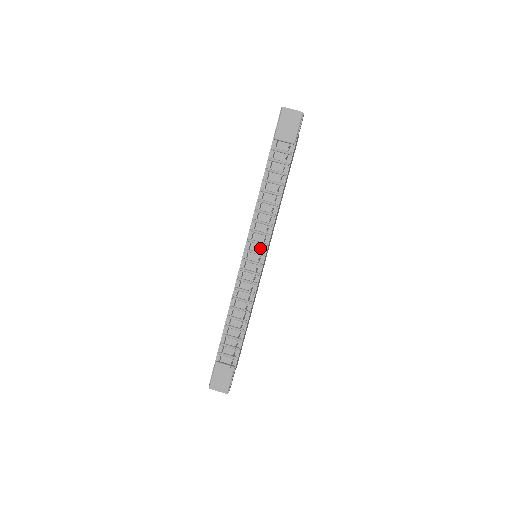
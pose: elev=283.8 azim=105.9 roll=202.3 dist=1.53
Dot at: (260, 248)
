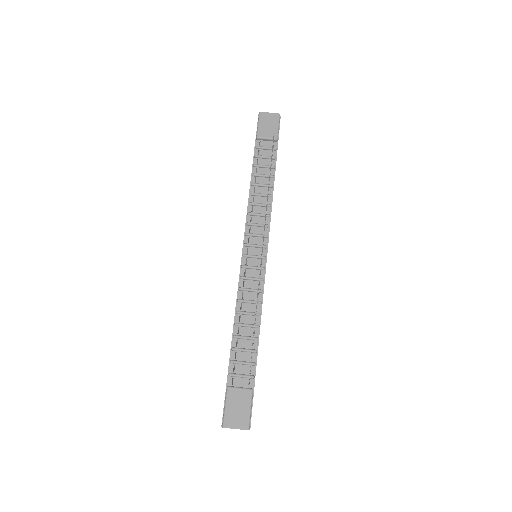
Dot at: (260, 241)
